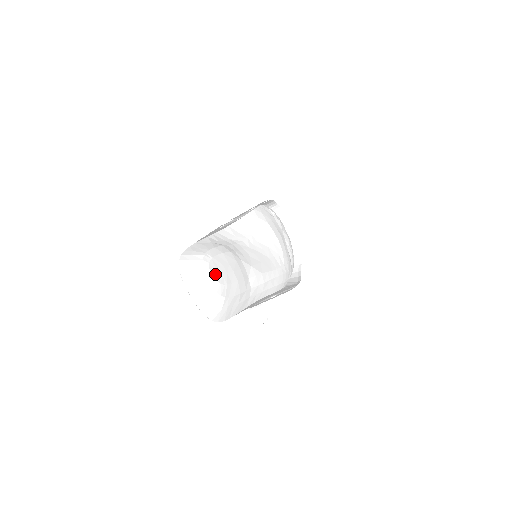
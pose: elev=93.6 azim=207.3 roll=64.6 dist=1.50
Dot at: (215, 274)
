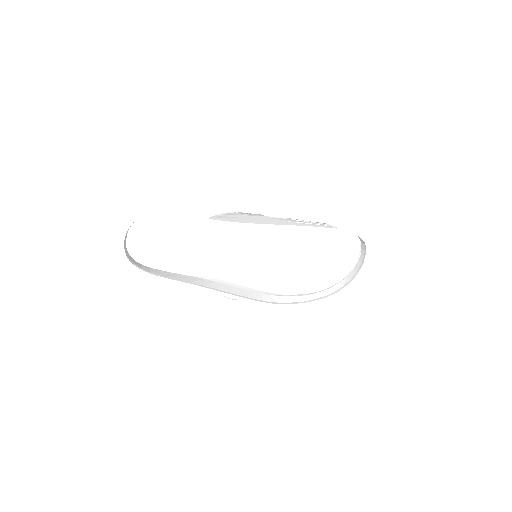
Dot at: (151, 240)
